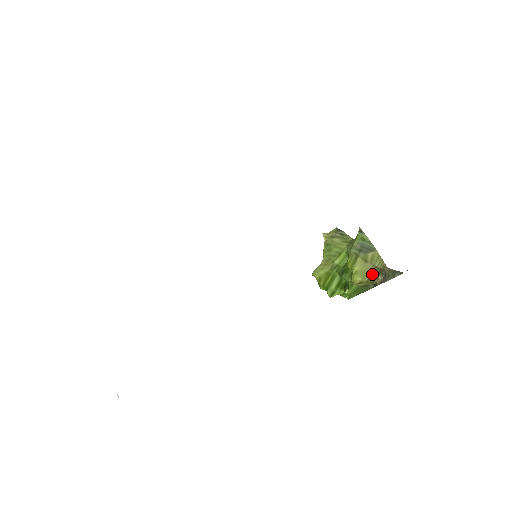
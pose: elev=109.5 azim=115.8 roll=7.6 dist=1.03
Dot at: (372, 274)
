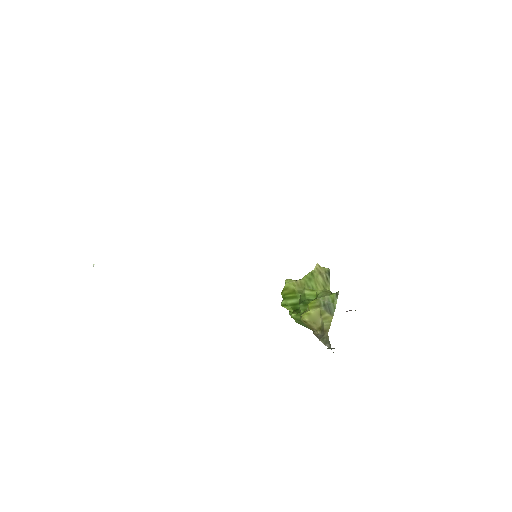
Dot at: (317, 325)
